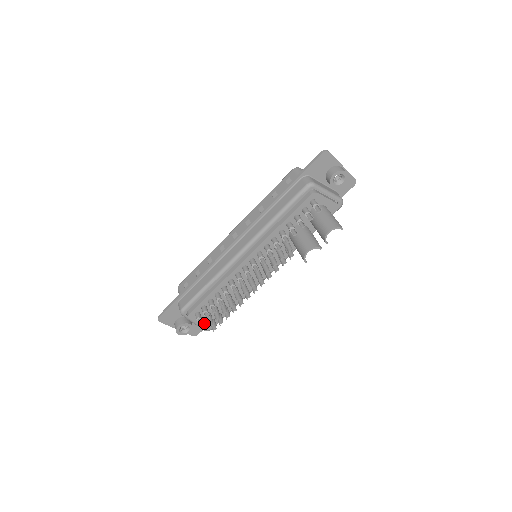
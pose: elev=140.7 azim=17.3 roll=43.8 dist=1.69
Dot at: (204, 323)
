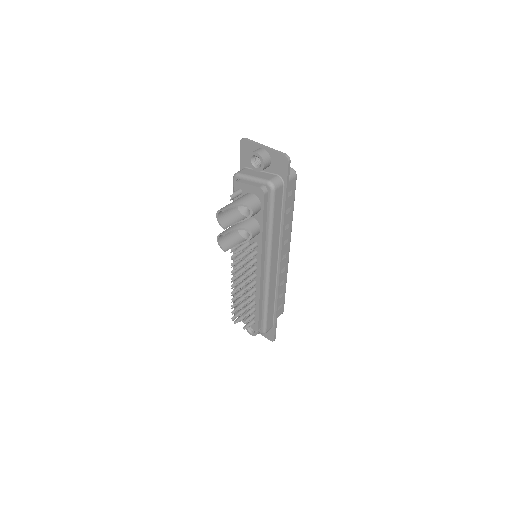
Dot at: occluded
